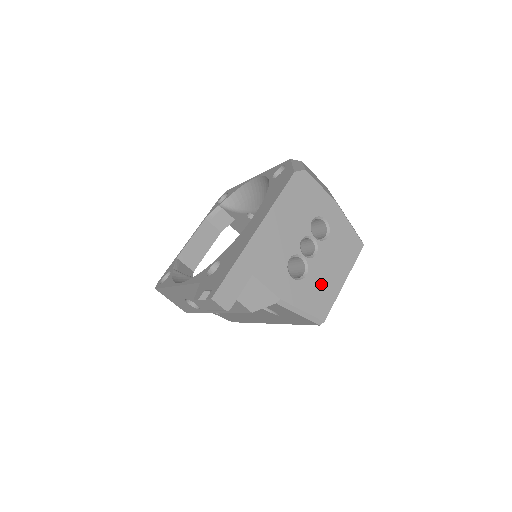
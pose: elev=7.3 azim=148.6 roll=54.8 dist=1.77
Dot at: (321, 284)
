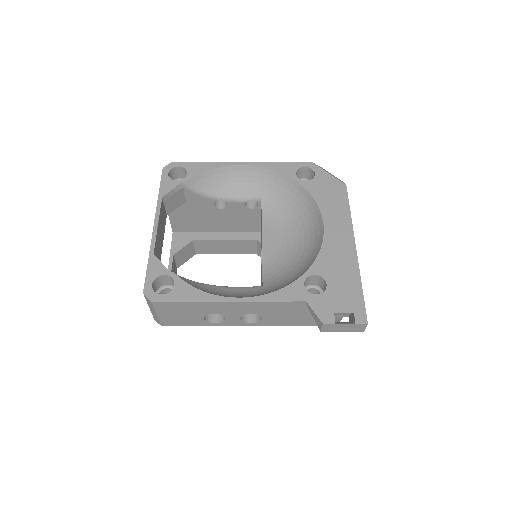
Dot at: occluded
